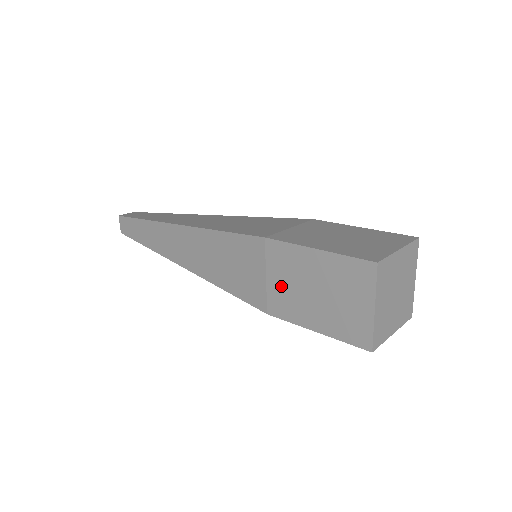
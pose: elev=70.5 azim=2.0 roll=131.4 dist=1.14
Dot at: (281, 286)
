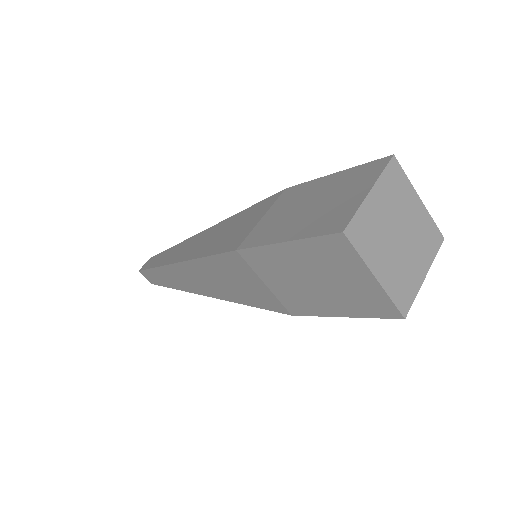
Dot at: (282, 287)
